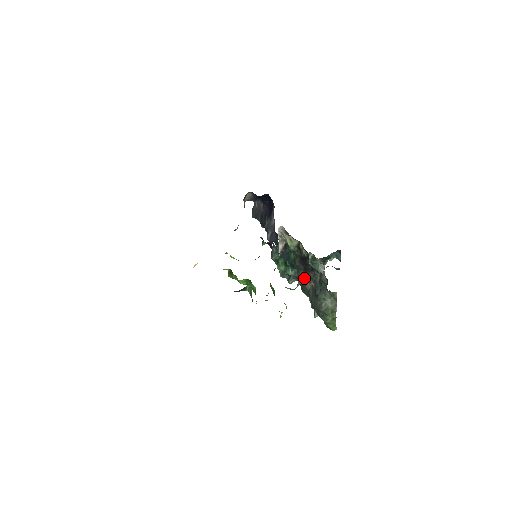
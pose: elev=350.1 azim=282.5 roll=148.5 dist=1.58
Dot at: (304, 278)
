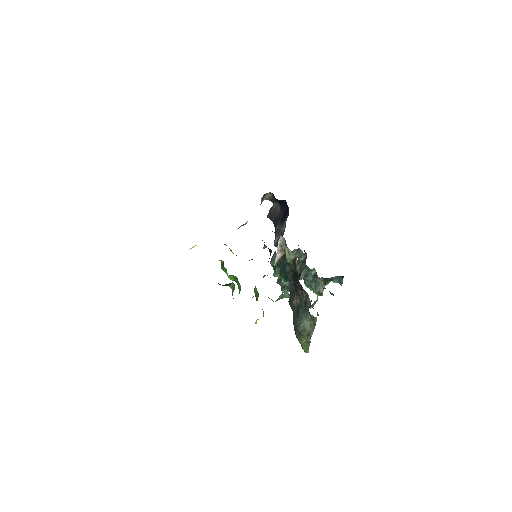
Dot at: (286, 294)
